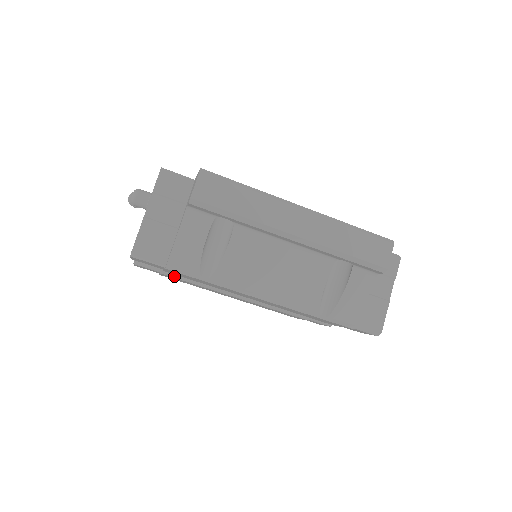
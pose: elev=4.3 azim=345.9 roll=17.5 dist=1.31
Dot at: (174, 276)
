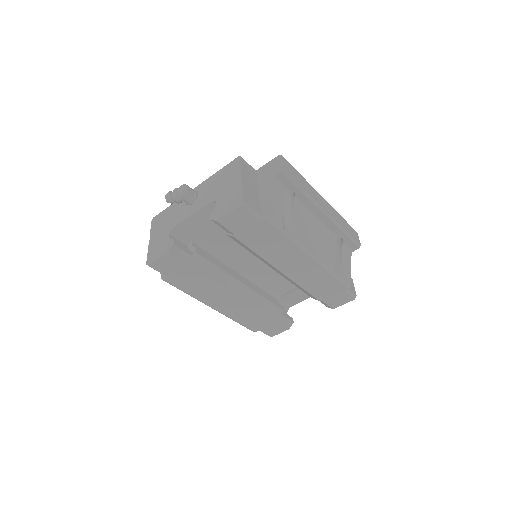
Dot at: (198, 269)
